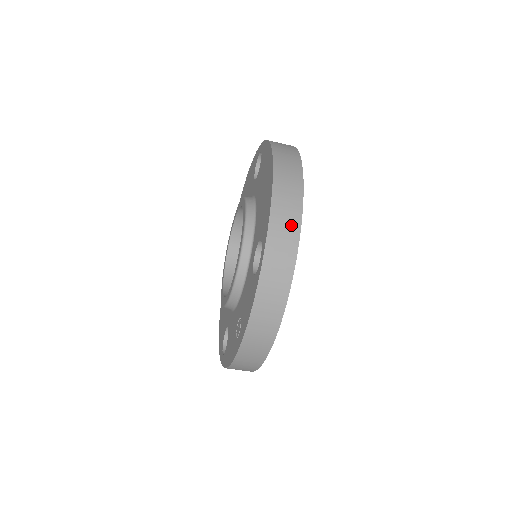
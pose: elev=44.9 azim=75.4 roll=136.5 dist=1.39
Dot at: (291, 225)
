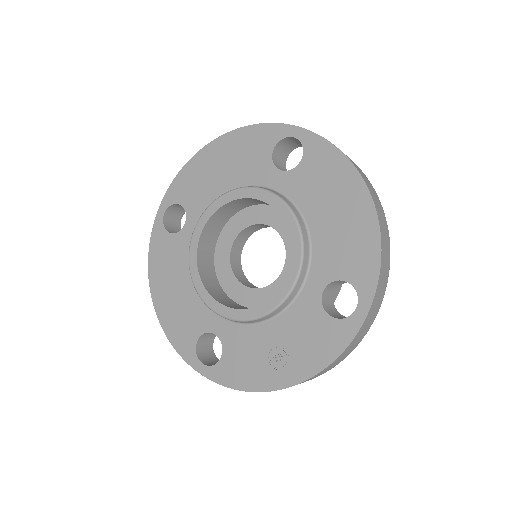
Dot at: (386, 275)
